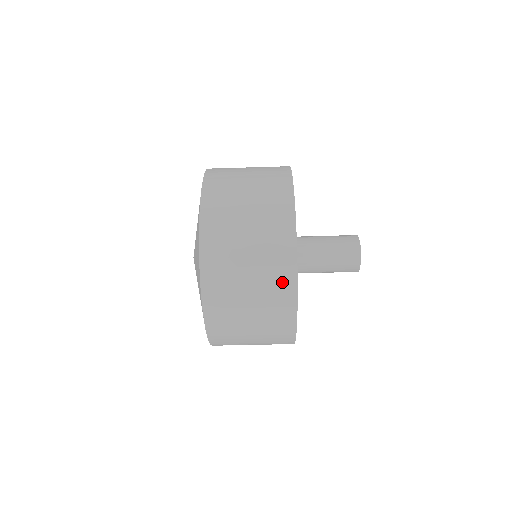
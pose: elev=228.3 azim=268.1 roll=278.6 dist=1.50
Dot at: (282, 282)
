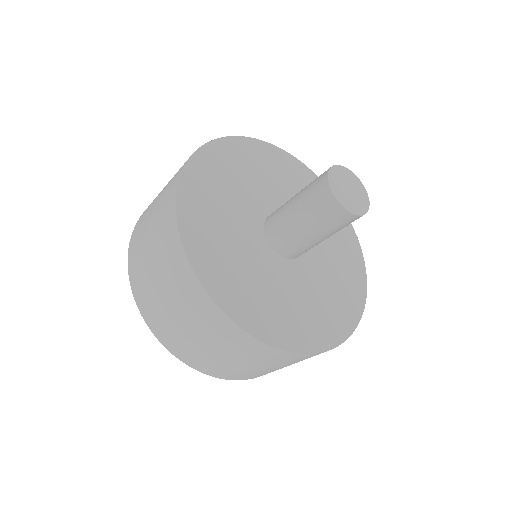
Dot at: (282, 358)
